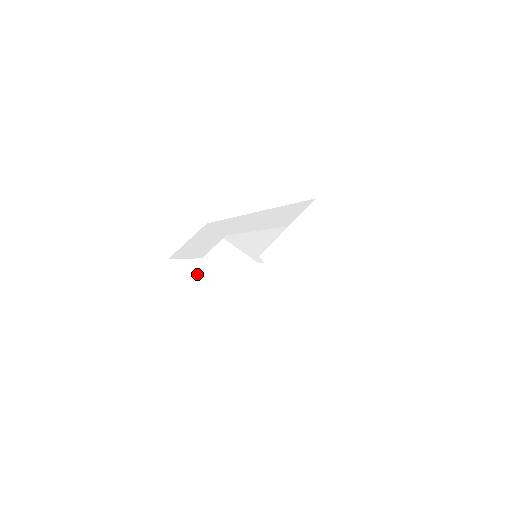
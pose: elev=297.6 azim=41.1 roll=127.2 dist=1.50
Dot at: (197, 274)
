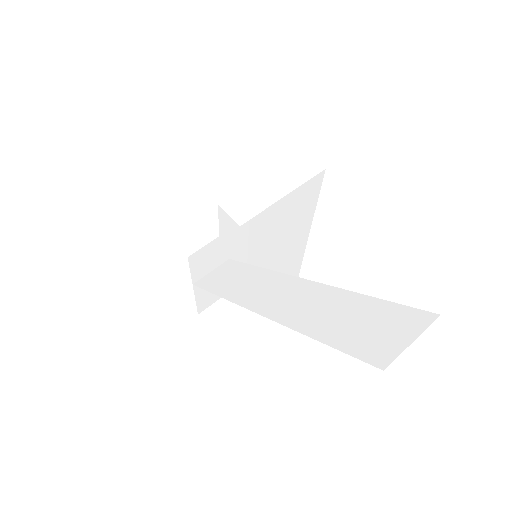
Dot at: (232, 332)
